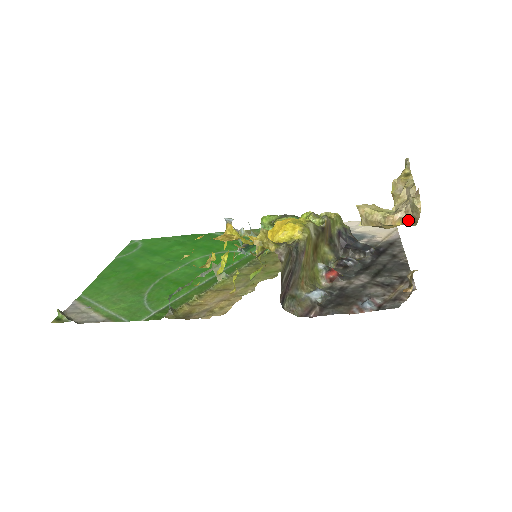
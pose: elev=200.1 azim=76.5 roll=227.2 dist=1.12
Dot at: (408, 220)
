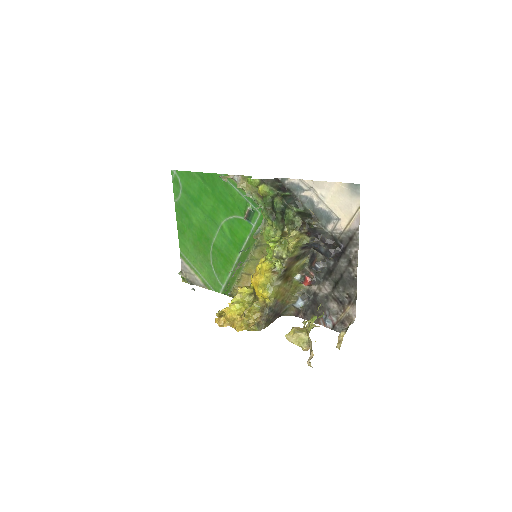
Dot at: occluded
